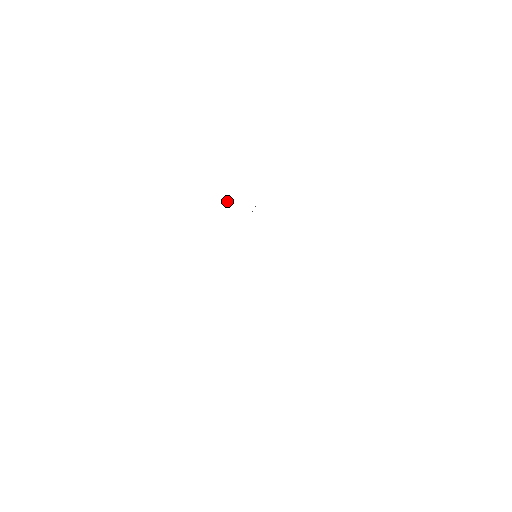
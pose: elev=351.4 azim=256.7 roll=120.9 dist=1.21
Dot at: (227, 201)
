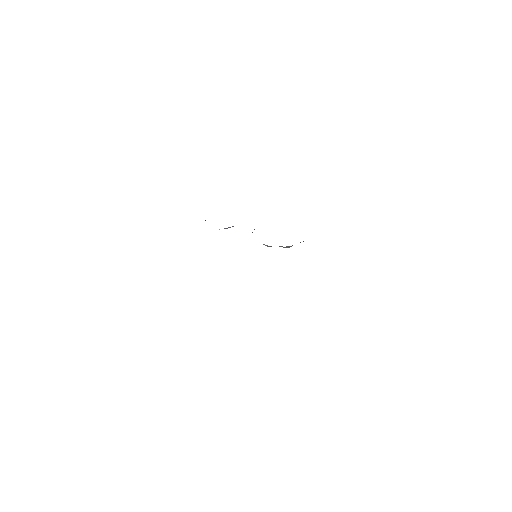
Dot at: (230, 227)
